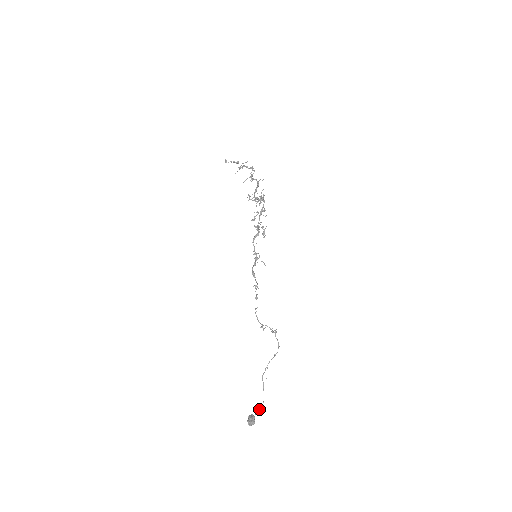
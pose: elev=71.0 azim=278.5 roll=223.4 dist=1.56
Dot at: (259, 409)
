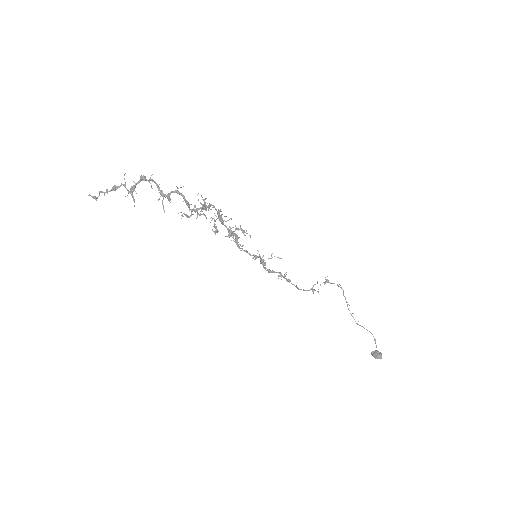
Dot at: (375, 343)
